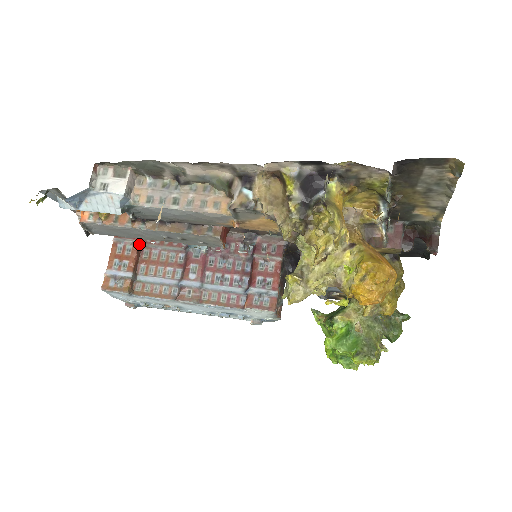
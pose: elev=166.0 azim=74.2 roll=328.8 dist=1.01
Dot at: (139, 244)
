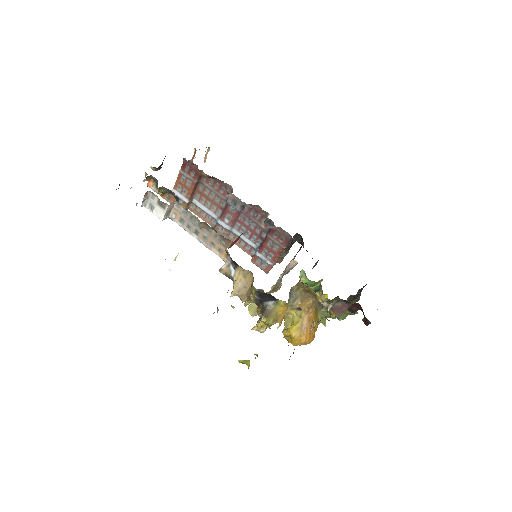
Dot at: (196, 183)
